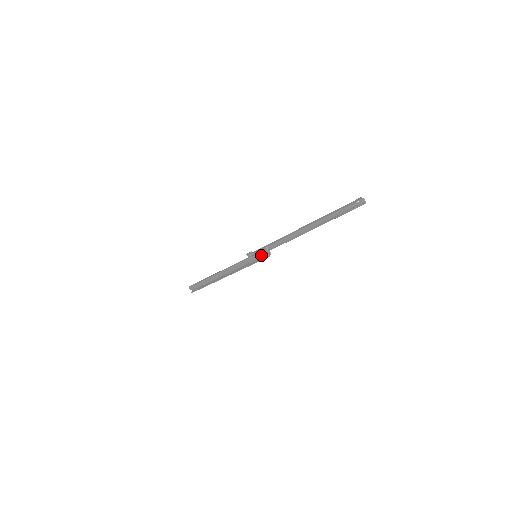
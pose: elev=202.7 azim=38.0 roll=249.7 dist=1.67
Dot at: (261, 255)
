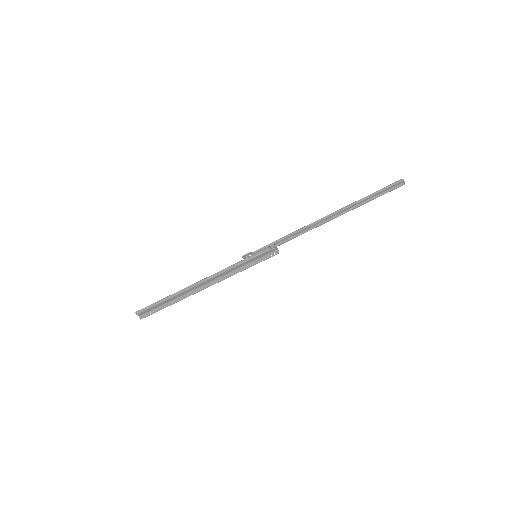
Dot at: (265, 254)
